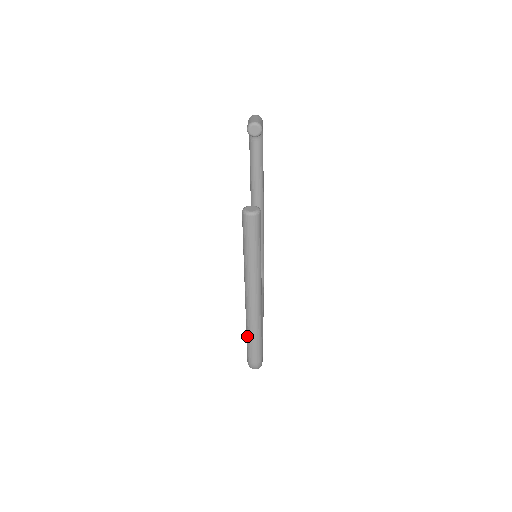
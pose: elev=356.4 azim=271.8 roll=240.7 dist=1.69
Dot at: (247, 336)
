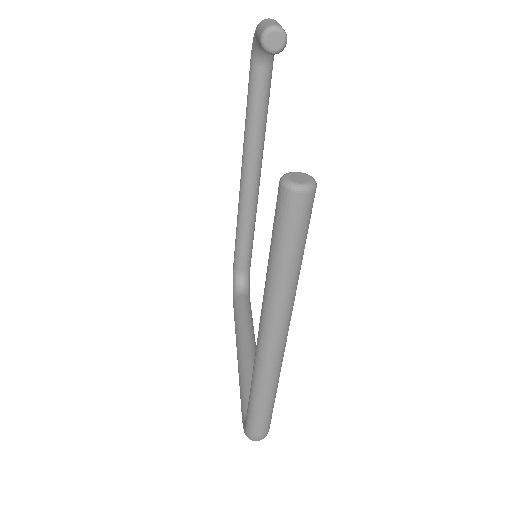
Dot at: (252, 397)
